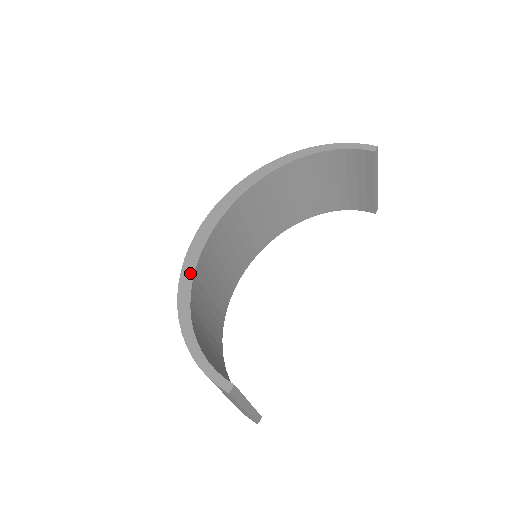
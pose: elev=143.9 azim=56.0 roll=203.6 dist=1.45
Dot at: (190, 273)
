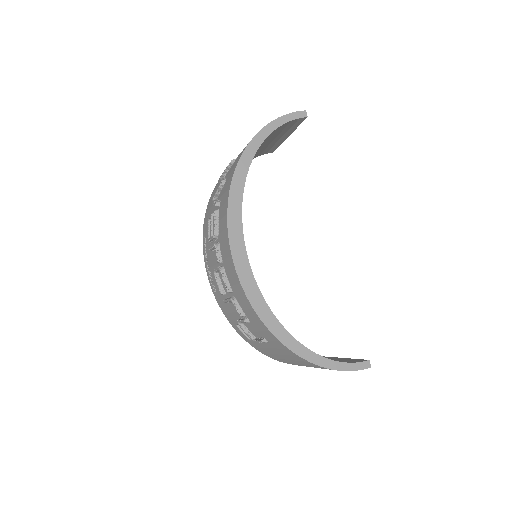
Dot at: (271, 316)
